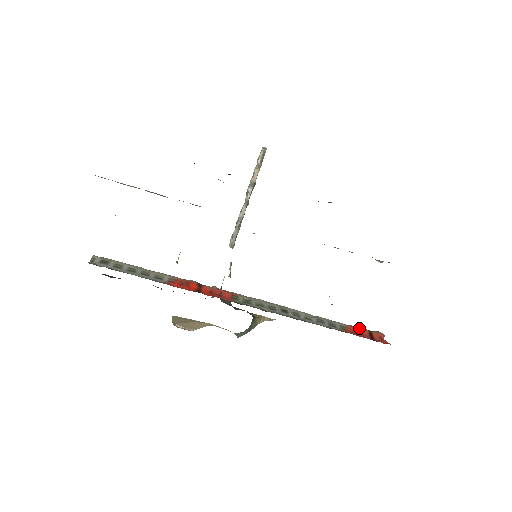
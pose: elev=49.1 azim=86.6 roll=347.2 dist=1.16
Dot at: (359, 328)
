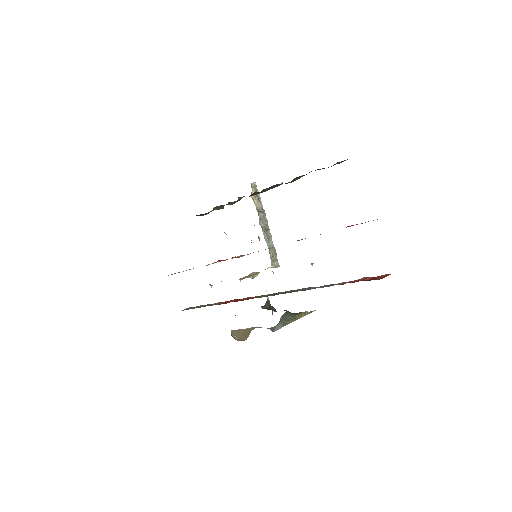
Dot at: (364, 279)
